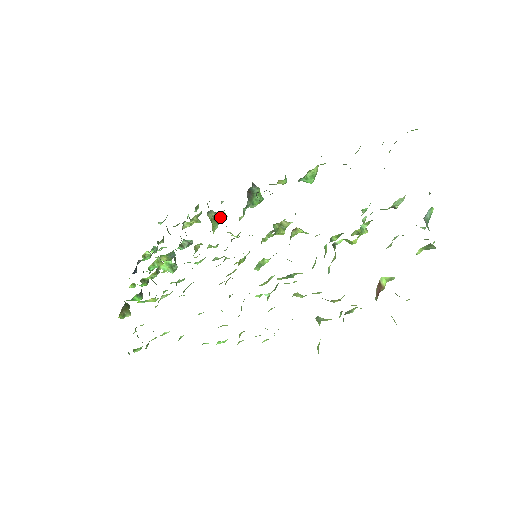
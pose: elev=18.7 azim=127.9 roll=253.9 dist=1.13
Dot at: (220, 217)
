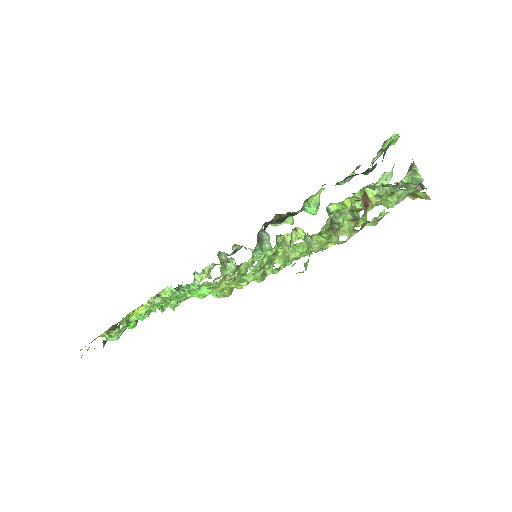
Dot at: (229, 260)
